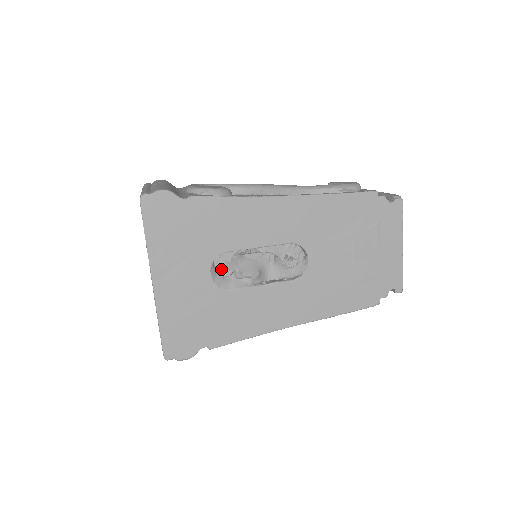
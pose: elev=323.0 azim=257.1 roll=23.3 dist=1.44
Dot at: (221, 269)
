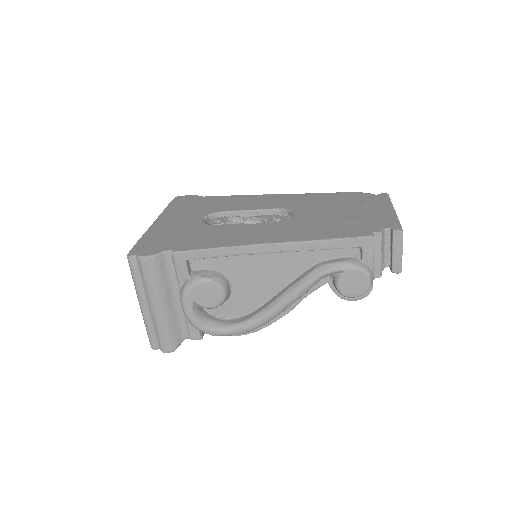
Dot at: (213, 222)
